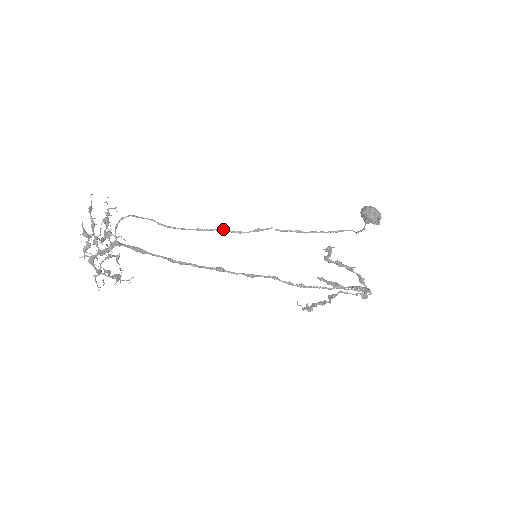
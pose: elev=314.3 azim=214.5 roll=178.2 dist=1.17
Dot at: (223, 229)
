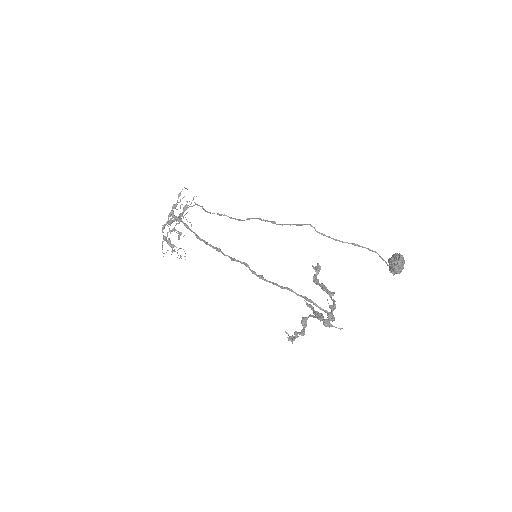
Dot at: occluded
